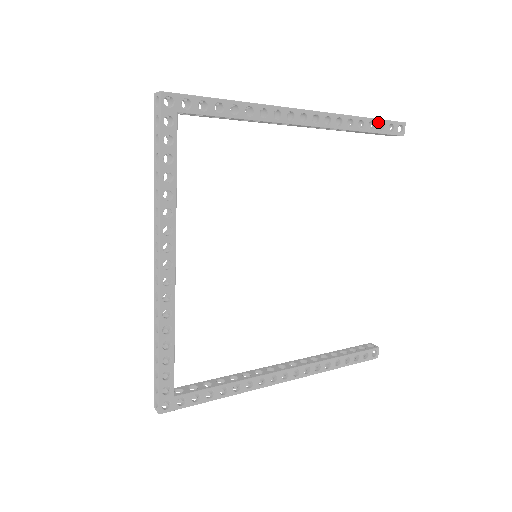
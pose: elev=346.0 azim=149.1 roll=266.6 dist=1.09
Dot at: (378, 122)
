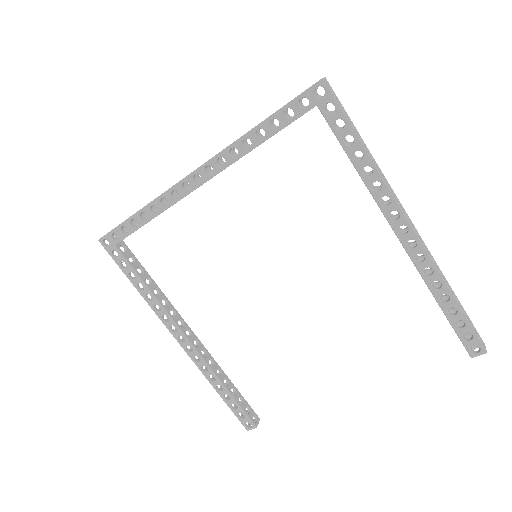
Dot at: (462, 318)
